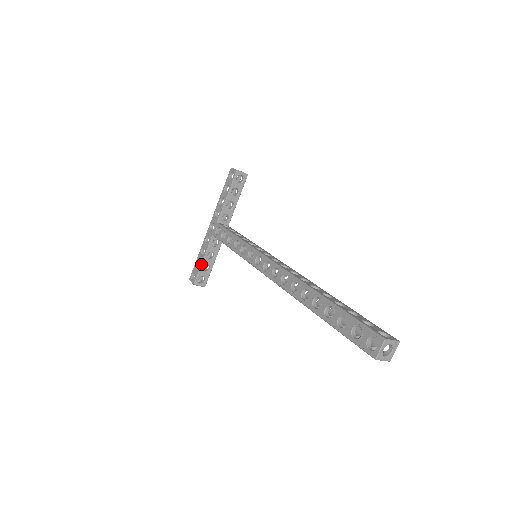
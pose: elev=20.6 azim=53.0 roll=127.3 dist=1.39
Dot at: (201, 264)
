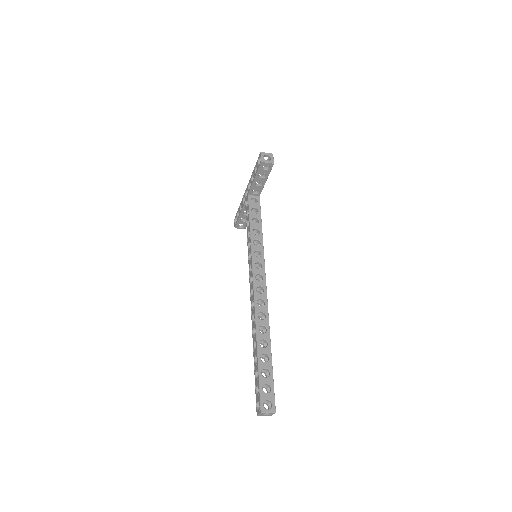
Dot at: (238, 217)
